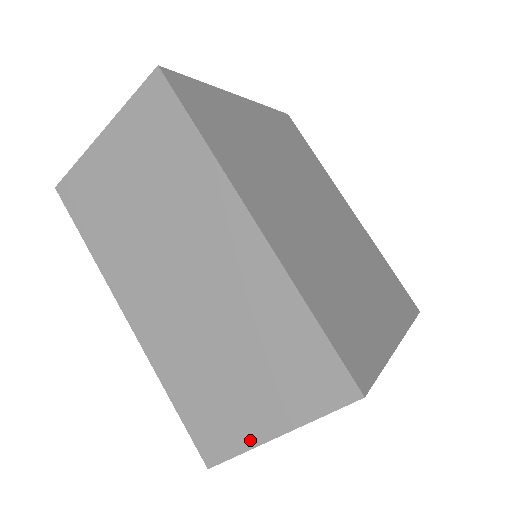
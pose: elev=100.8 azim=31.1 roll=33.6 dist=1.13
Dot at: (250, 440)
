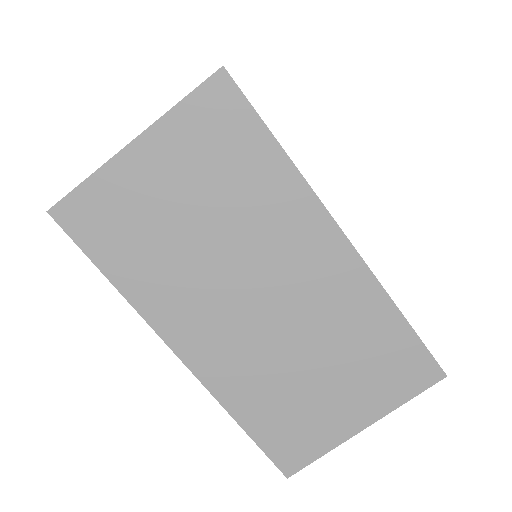
Dot at: (336, 439)
